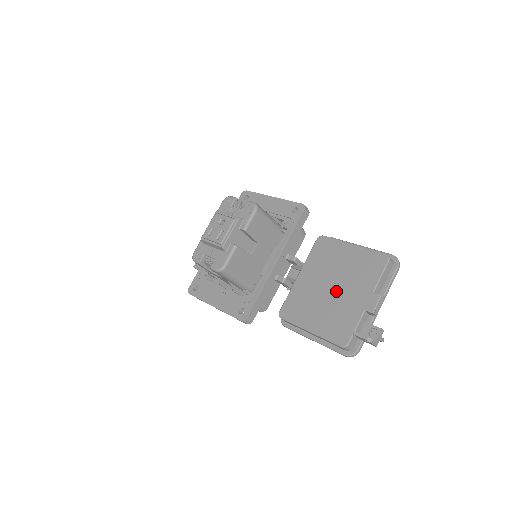
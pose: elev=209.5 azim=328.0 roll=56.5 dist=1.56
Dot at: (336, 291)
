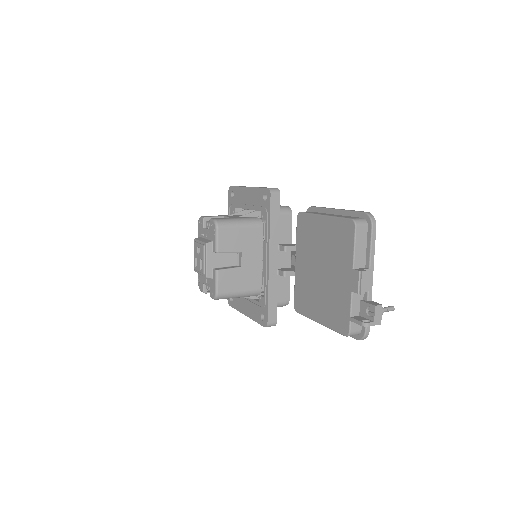
Dot at: (325, 274)
